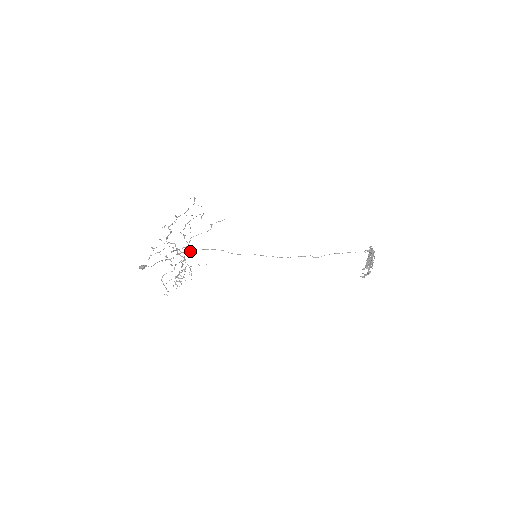
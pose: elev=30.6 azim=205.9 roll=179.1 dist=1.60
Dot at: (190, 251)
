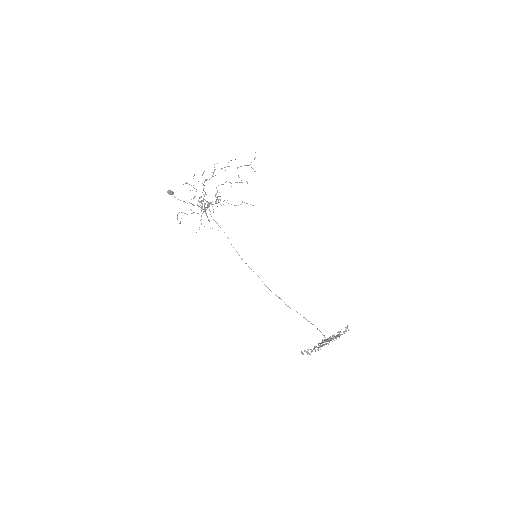
Dot at: (206, 215)
